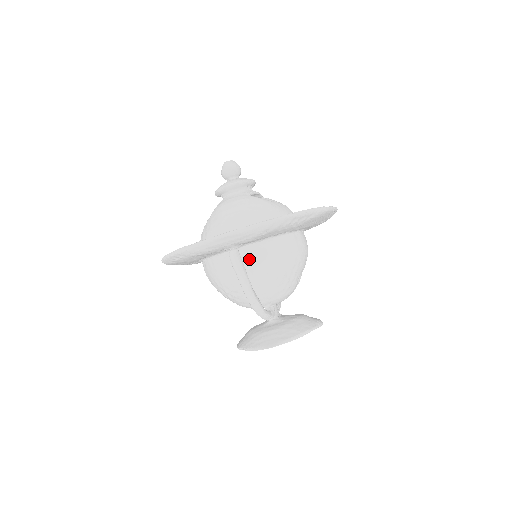
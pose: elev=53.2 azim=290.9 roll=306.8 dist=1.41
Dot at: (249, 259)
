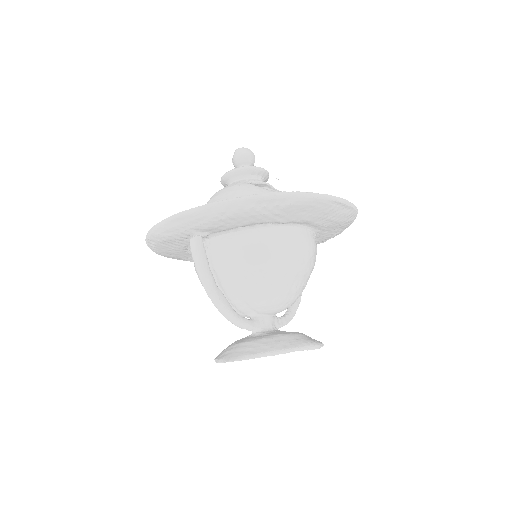
Dot at: (220, 251)
